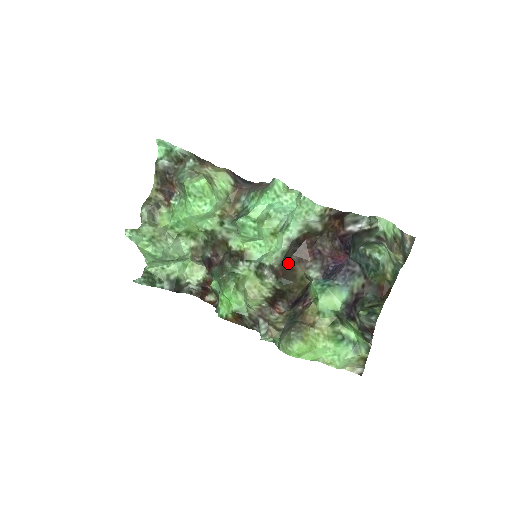
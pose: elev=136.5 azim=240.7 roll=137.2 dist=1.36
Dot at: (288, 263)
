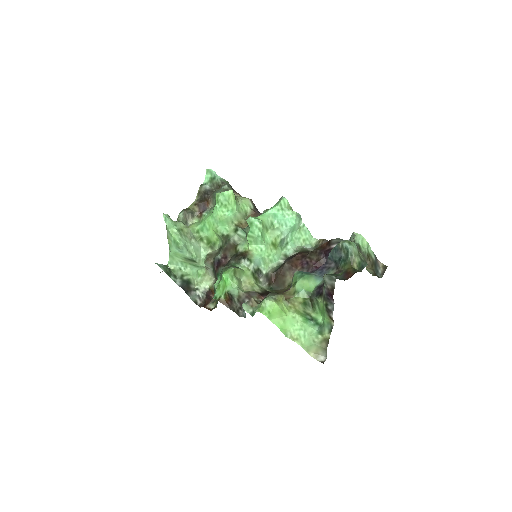
Dot at: (280, 269)
